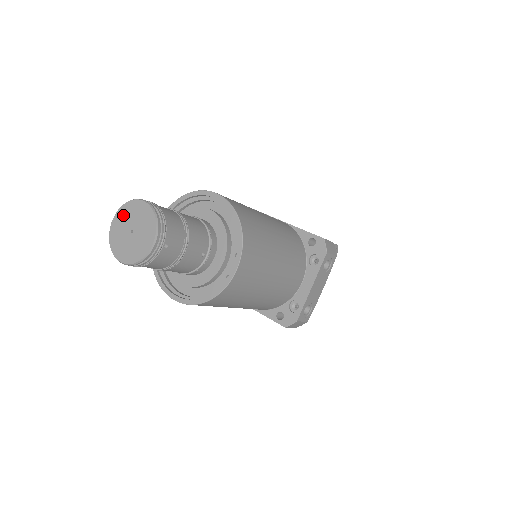
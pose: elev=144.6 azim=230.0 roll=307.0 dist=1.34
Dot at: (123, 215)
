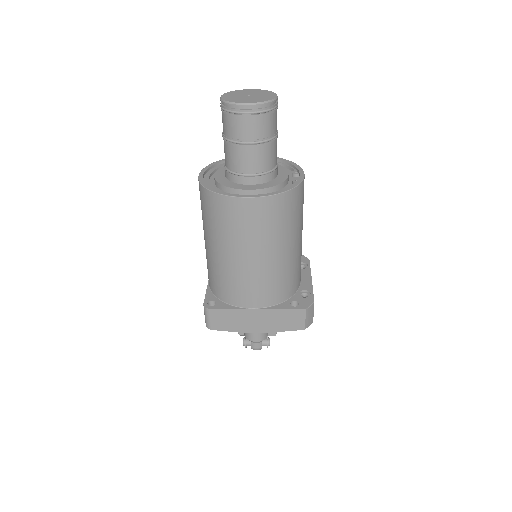
Dot at: (232, 94)
